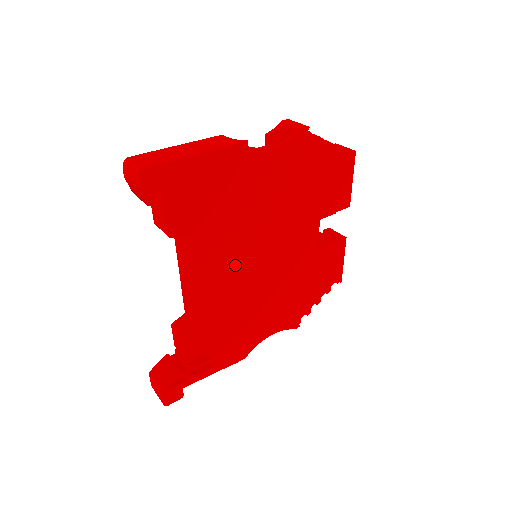
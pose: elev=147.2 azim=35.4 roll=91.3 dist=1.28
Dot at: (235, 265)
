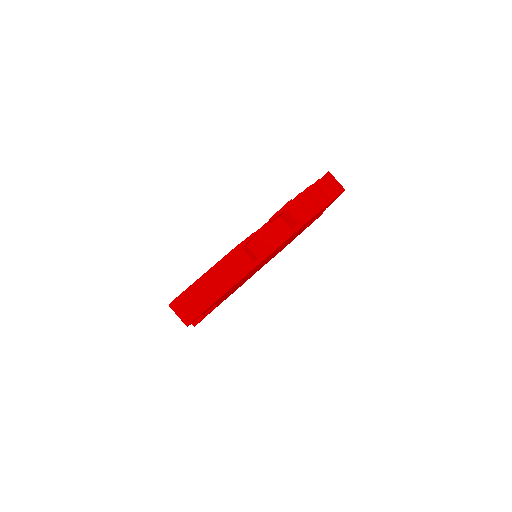
Dot at: occluded
